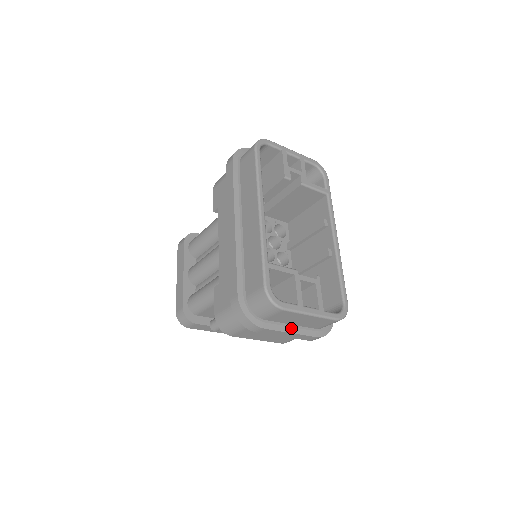
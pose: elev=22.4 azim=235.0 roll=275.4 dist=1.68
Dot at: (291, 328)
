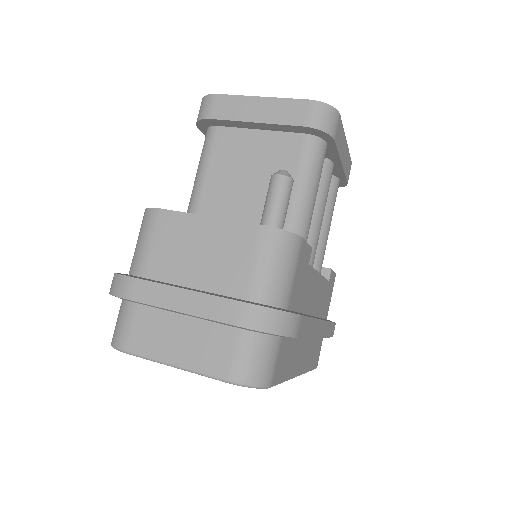
Dot at: occluded
